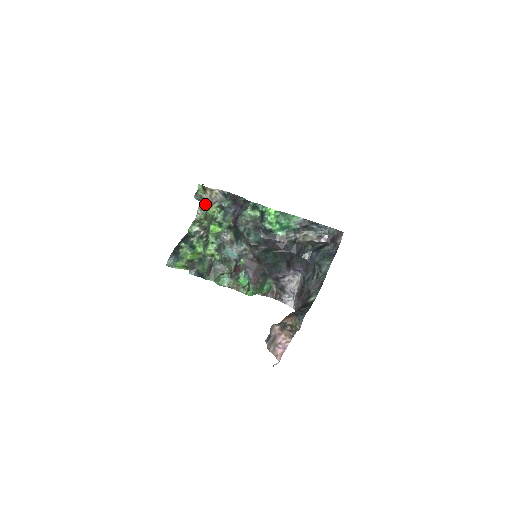
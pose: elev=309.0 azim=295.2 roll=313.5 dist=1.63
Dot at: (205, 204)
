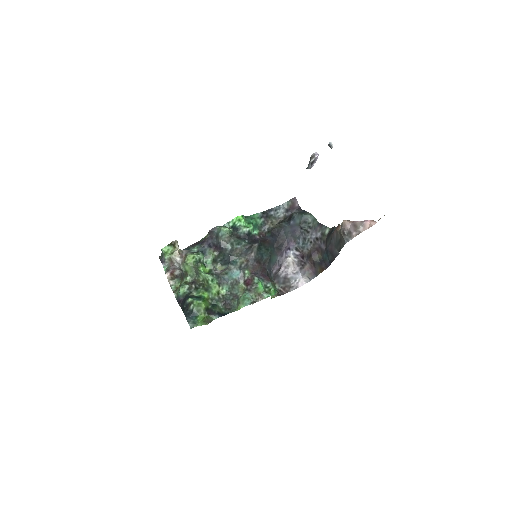
Dot at: (171, 275)
